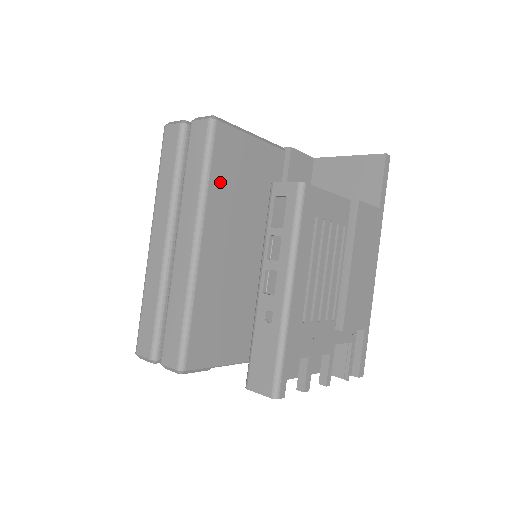
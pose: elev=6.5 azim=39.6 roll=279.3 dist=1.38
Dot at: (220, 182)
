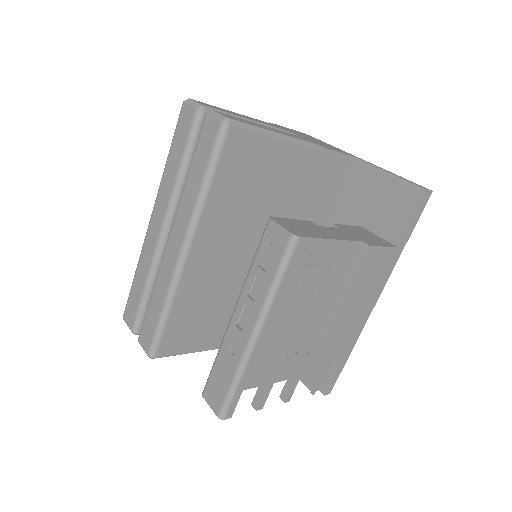
Dot at: (223, 191)
